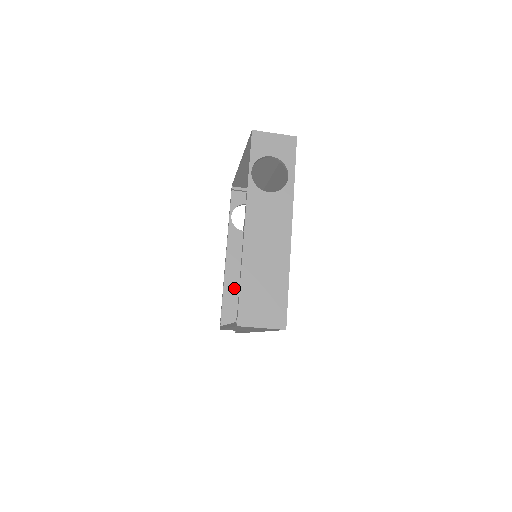
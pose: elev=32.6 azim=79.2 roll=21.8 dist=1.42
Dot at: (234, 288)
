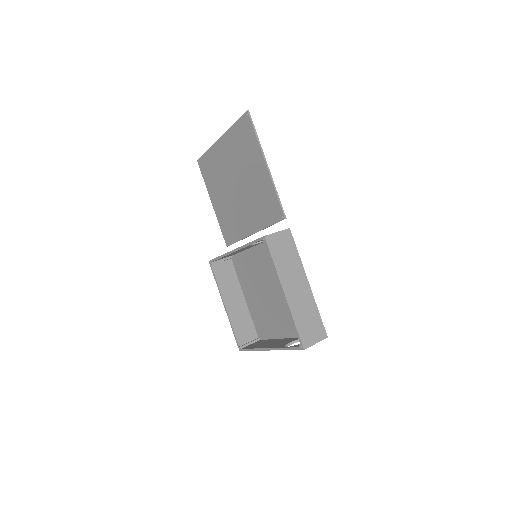
Dot at: occluded
